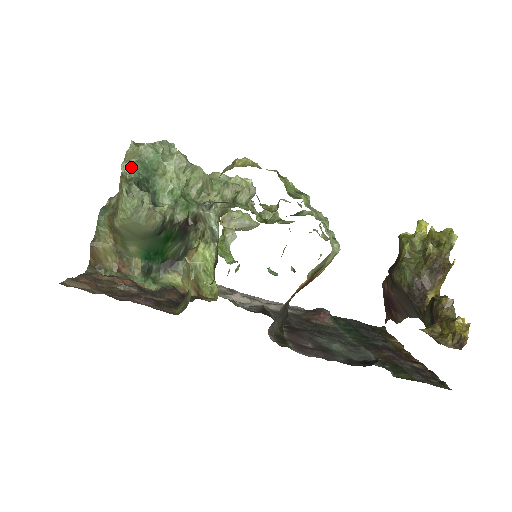
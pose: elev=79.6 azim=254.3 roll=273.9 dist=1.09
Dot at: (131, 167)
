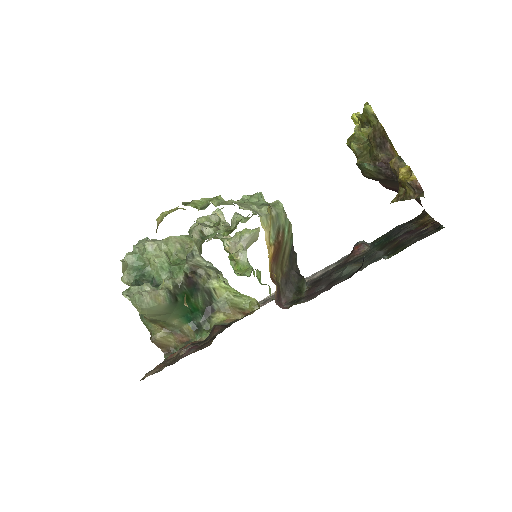
Dot at: (127, 277)
